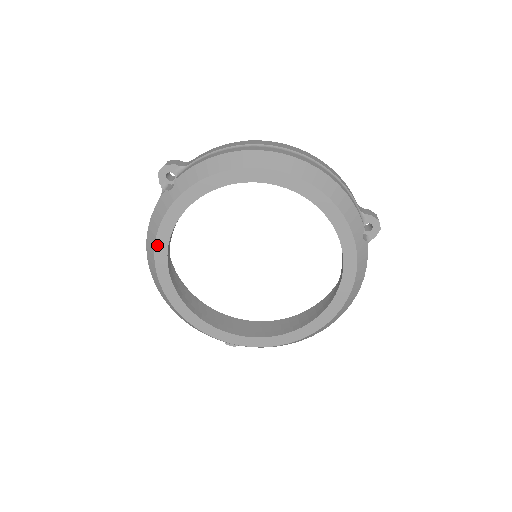
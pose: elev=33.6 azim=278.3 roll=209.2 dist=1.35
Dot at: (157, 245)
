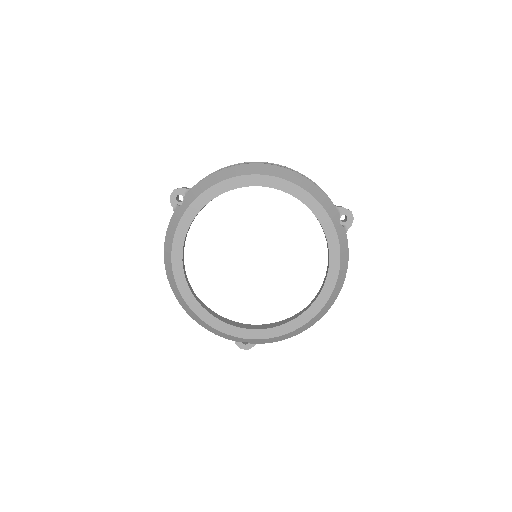
Dot at: (173, 252)
